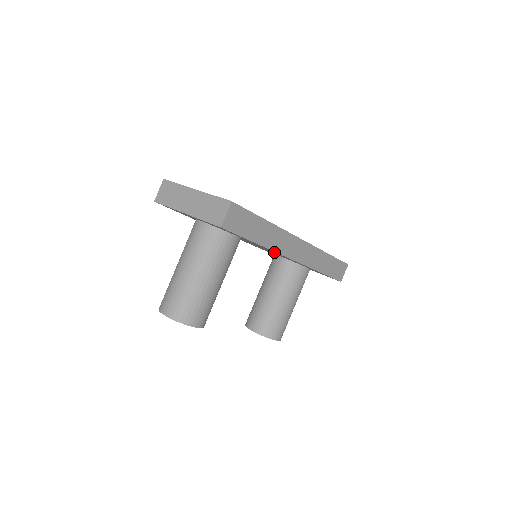
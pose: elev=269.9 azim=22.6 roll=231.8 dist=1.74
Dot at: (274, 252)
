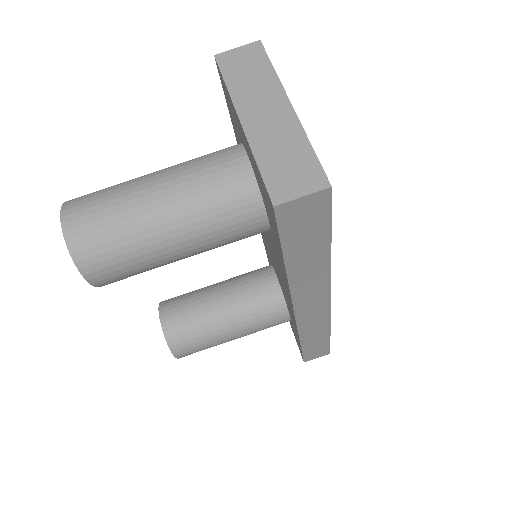
Dot at: occluded
